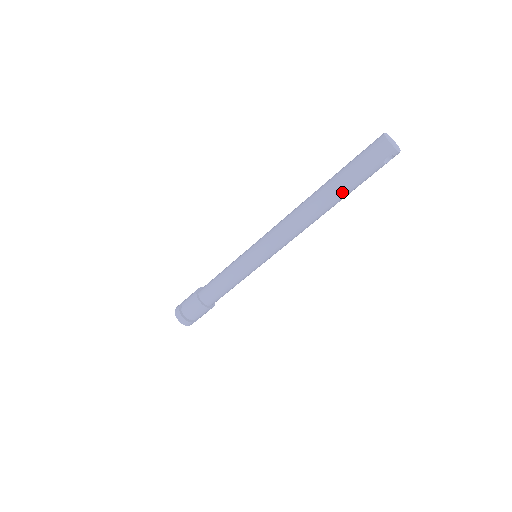
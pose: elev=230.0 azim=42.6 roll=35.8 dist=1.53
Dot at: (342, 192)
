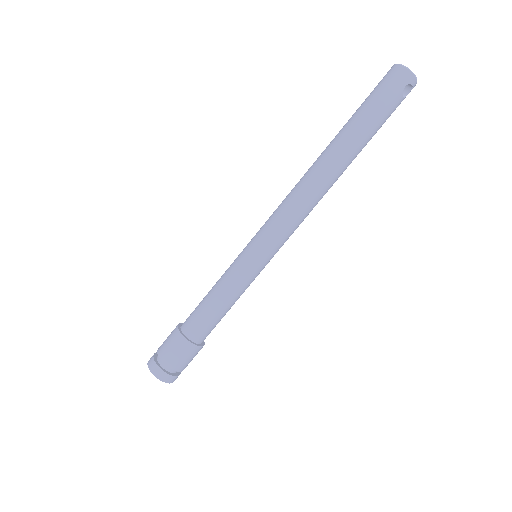
Dot at: (358, 140)
